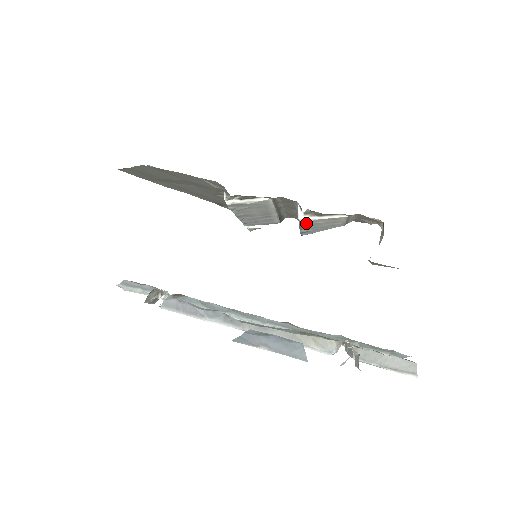
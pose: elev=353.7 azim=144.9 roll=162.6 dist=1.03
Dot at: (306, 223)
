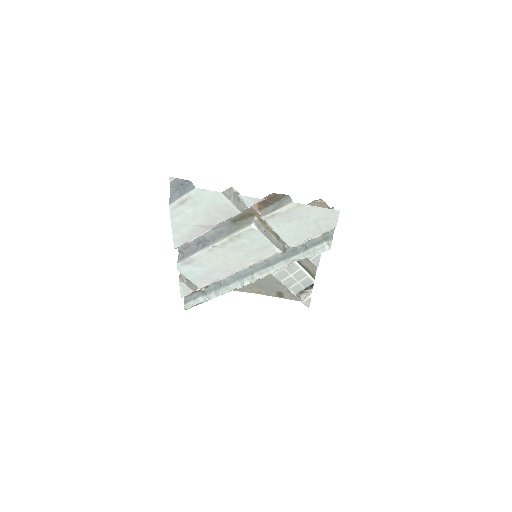
Dot at: occluded
